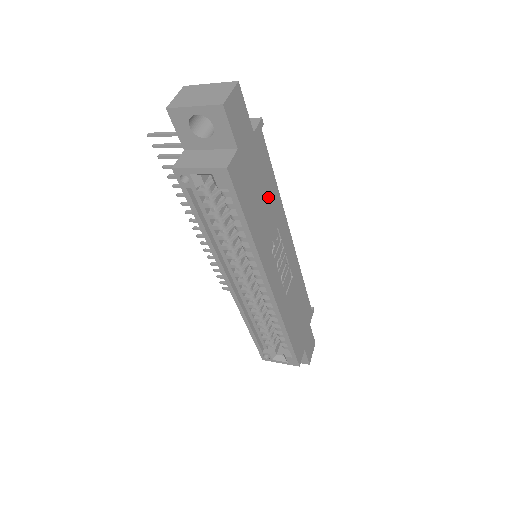
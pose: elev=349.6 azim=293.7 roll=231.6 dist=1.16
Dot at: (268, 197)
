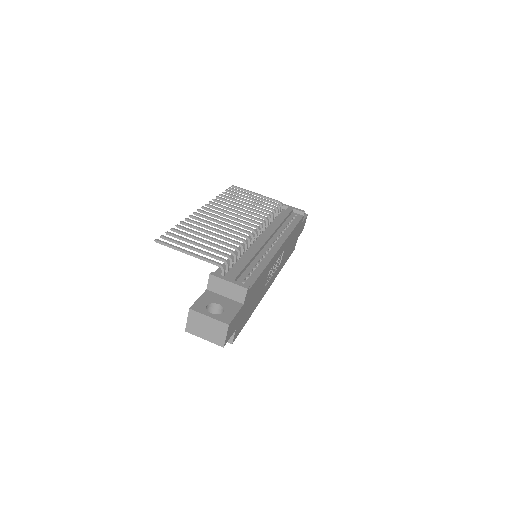
Dot at: (259, 285)
